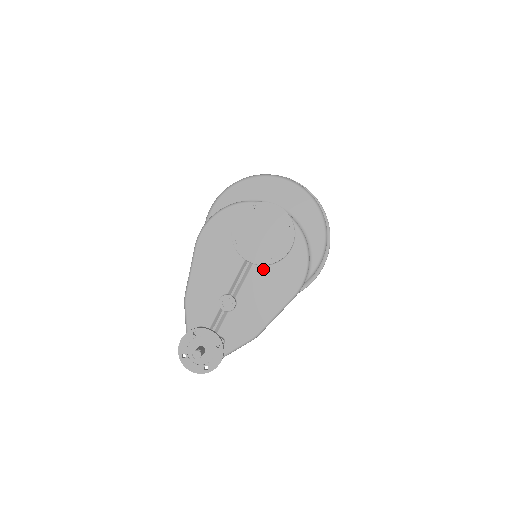
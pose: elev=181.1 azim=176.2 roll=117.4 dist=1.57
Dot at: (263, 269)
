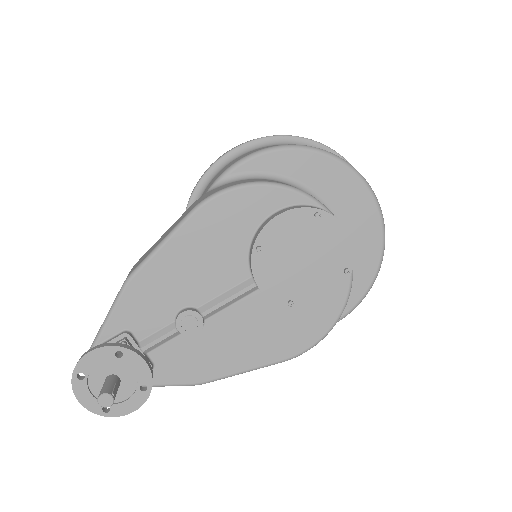
Dot at: (268, 303)
